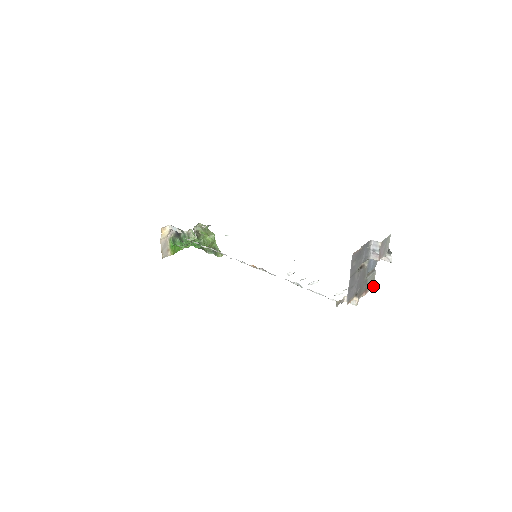
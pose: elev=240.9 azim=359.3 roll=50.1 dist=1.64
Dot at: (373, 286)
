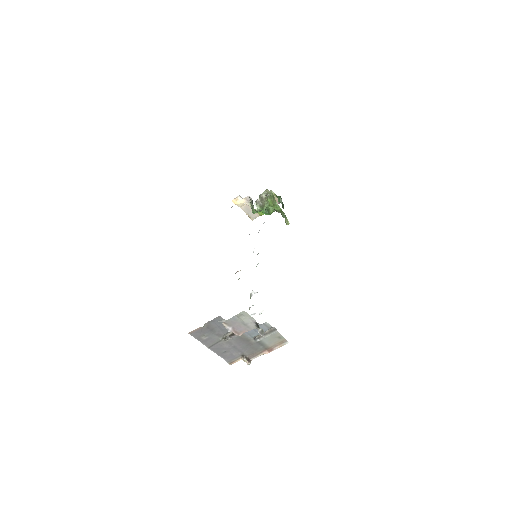
Dot at: (286, 342)
